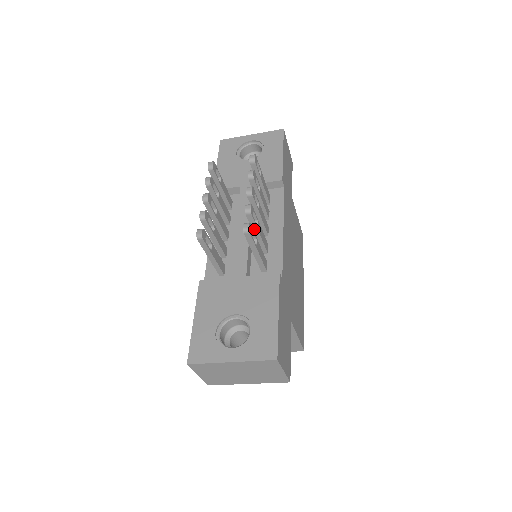
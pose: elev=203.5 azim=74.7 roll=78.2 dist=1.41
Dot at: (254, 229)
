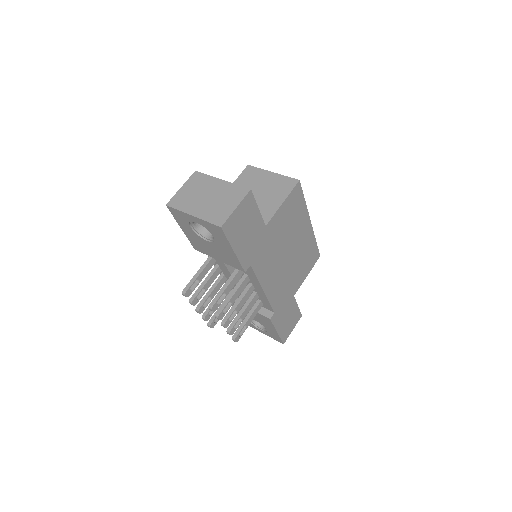
Dot at: (241, 319)
